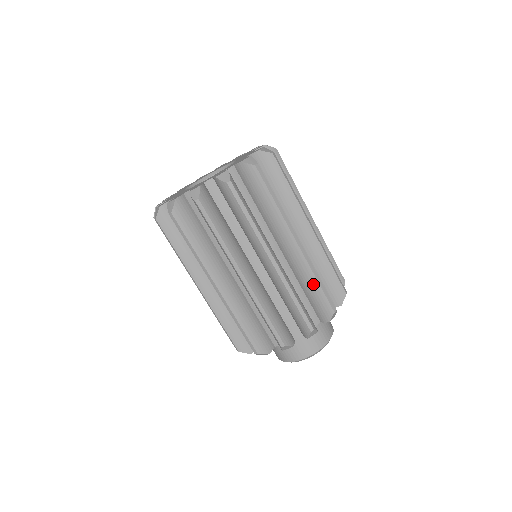
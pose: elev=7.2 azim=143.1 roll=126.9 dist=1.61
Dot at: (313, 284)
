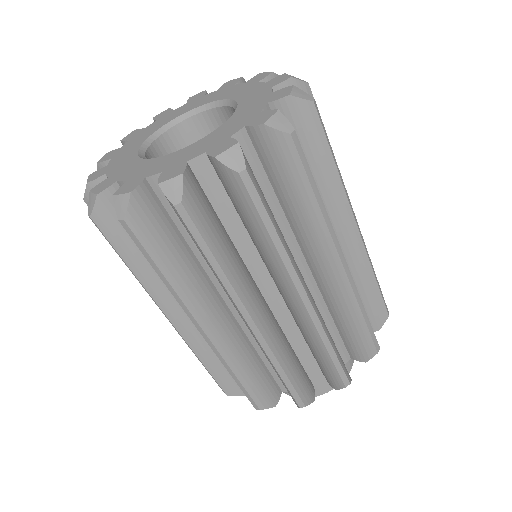
Dot at: (369, 284)
